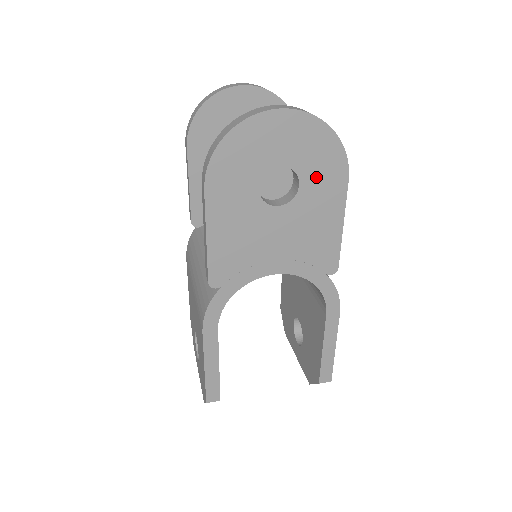
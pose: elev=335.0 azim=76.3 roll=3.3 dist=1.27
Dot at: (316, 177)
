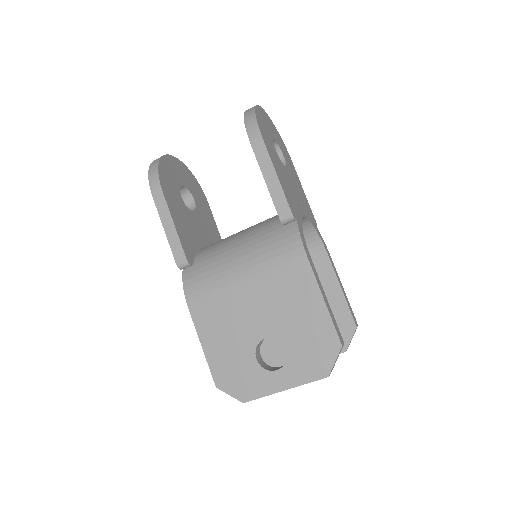
Dot at: (285, 155)
